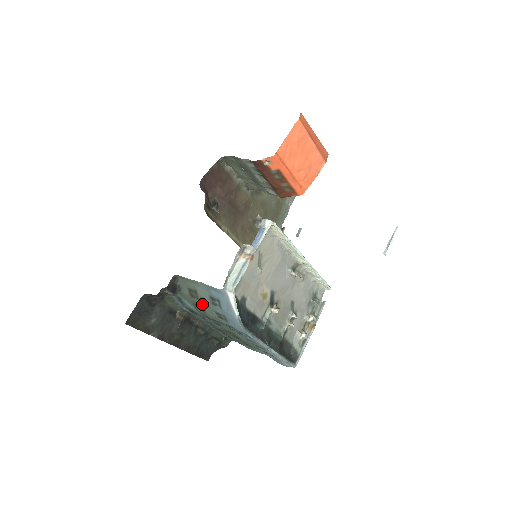
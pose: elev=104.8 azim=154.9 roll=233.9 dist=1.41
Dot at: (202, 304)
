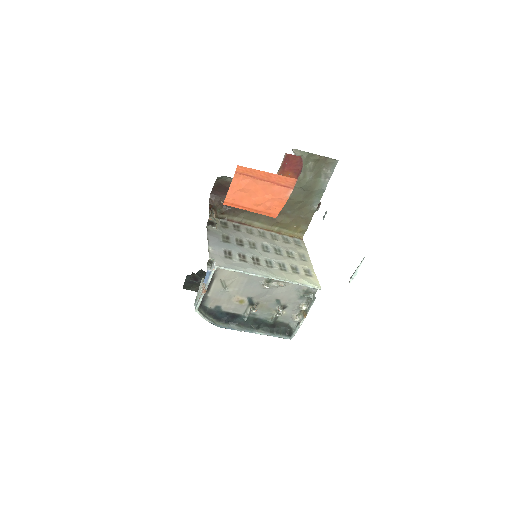
Dot at: occluded
